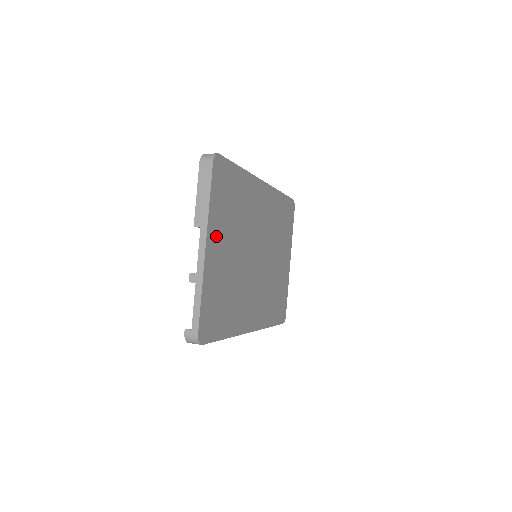
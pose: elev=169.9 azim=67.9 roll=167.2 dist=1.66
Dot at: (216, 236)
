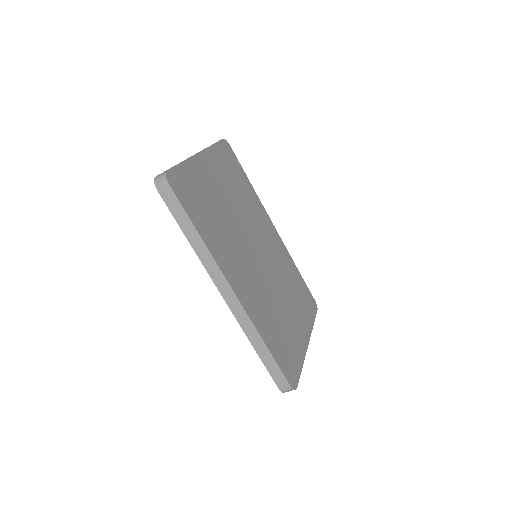
Dot at: (212, 166)
